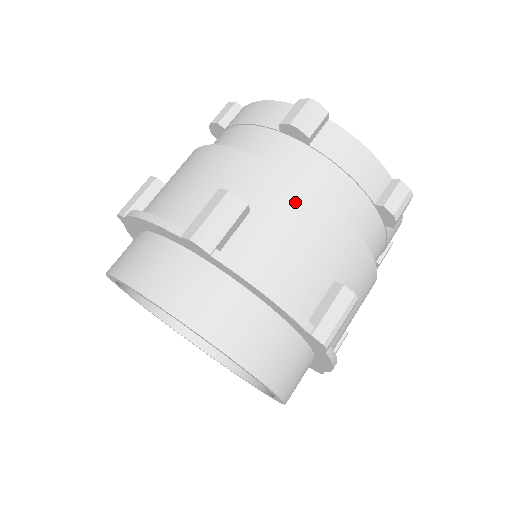
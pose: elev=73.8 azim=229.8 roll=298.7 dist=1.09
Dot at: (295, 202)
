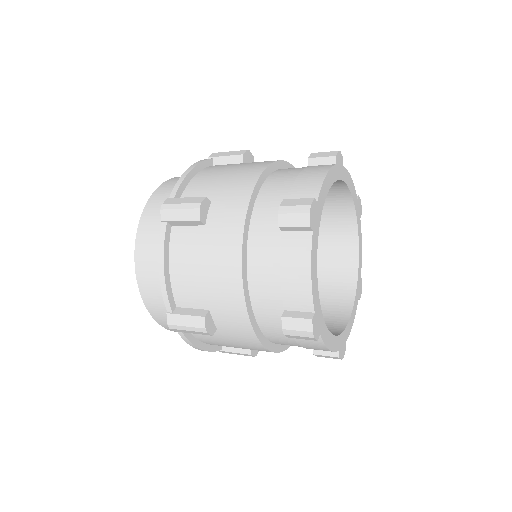
Dot at: (247, 343)
